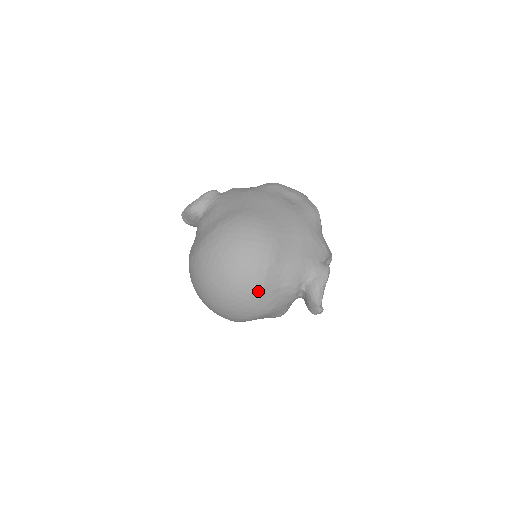
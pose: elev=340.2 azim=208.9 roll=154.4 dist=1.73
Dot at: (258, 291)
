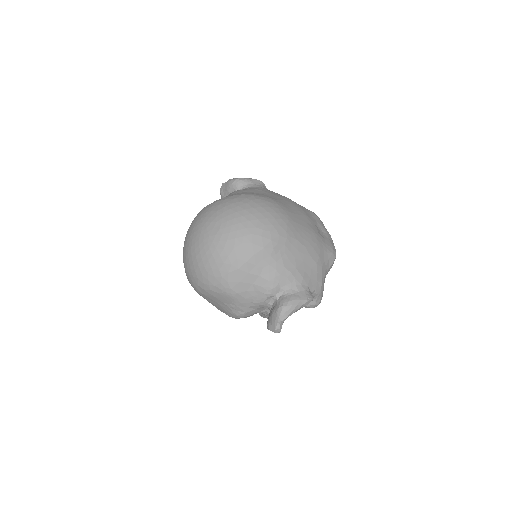
Dot at: (239, 262)
